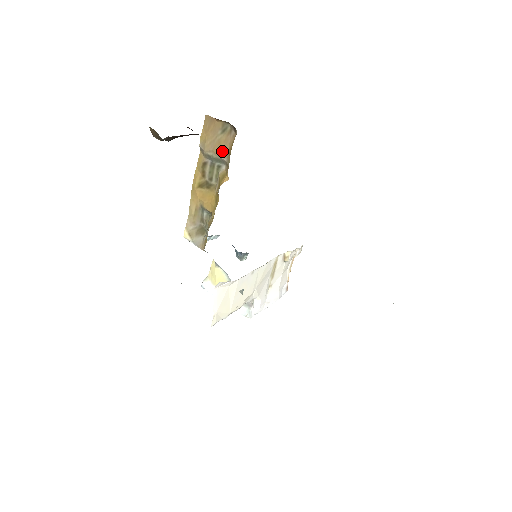
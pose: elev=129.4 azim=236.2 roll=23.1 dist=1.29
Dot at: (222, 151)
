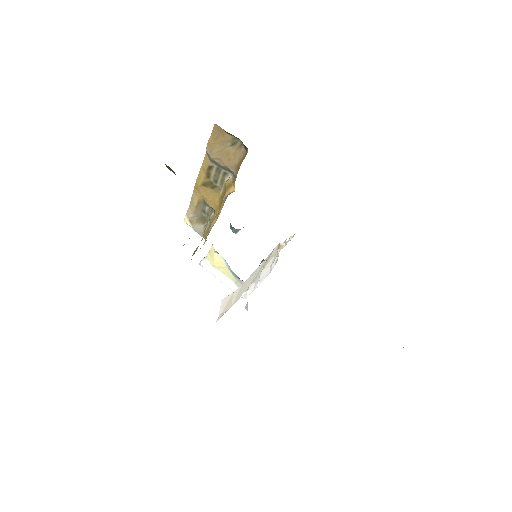
Dot at: (230, 163)
